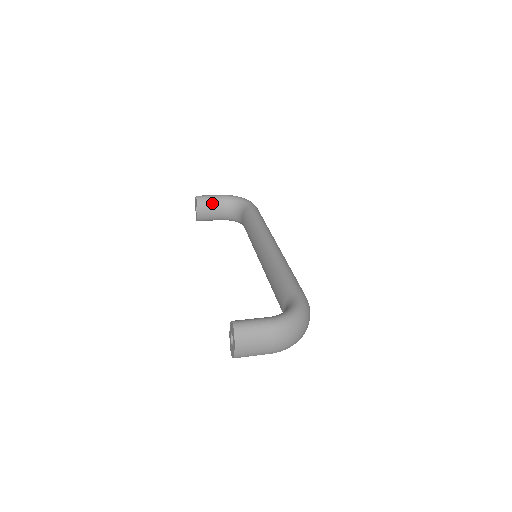
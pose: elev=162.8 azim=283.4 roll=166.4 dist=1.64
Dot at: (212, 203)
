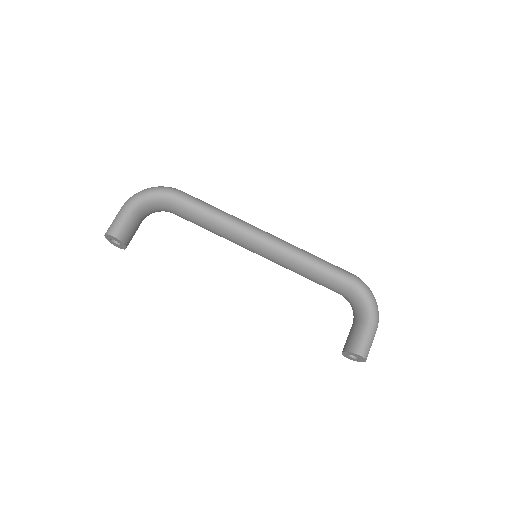
Dot at: (132, 226)
